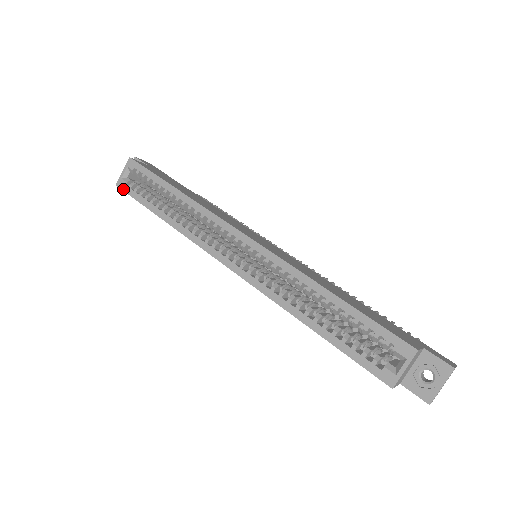
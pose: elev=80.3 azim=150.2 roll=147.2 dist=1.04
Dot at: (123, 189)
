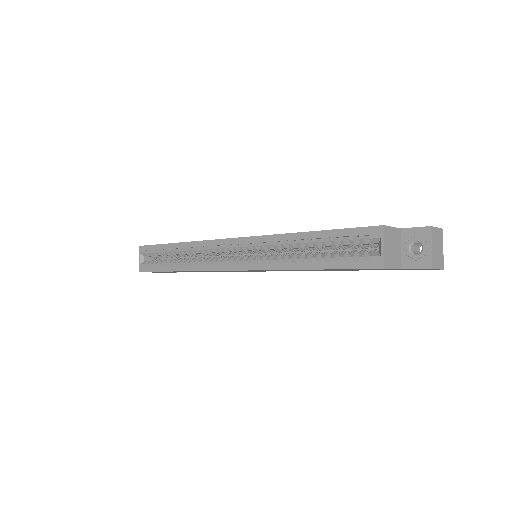
Dot at: (144, 271)
